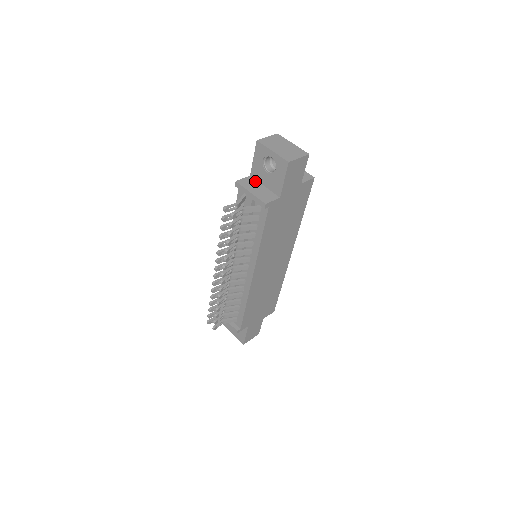
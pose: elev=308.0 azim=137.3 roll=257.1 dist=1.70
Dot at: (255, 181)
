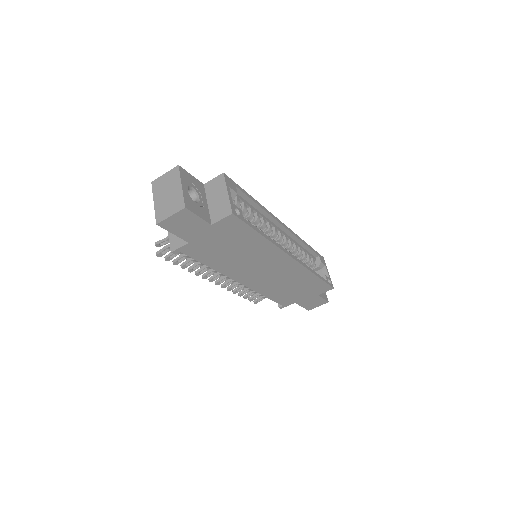
Dot at: occluded
